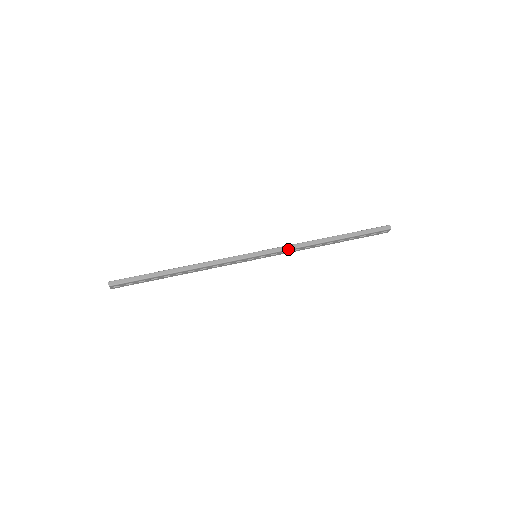
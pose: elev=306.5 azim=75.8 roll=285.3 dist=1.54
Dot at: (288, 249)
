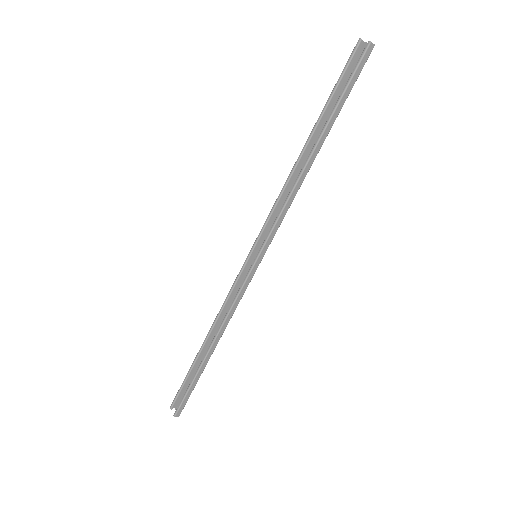
Dot at: occluded
